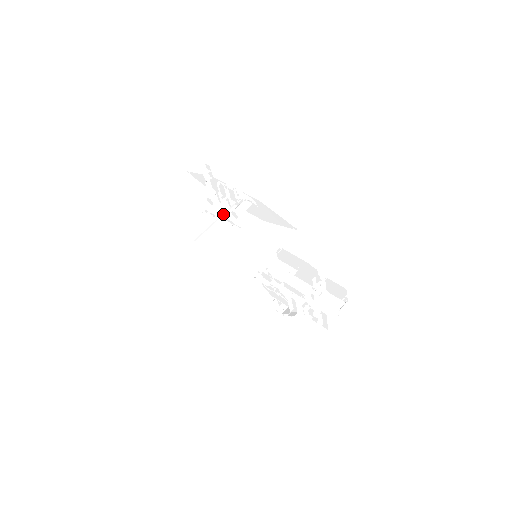
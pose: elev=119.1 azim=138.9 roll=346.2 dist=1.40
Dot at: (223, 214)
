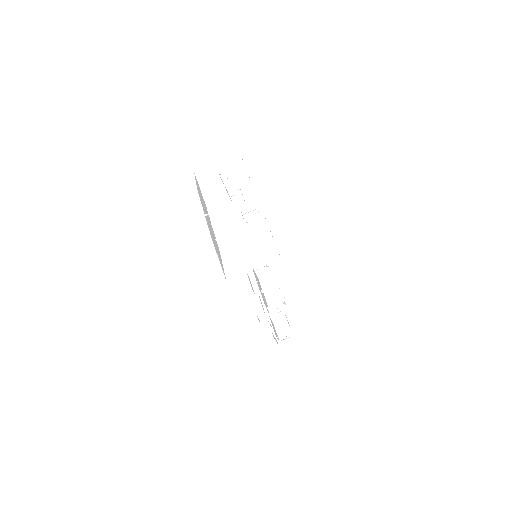
Dot at: (245, 208)
